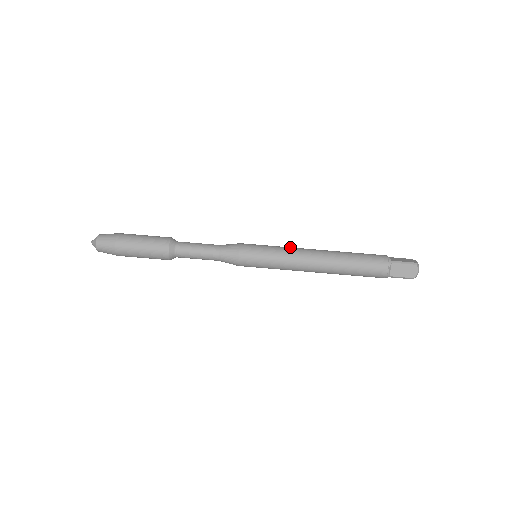
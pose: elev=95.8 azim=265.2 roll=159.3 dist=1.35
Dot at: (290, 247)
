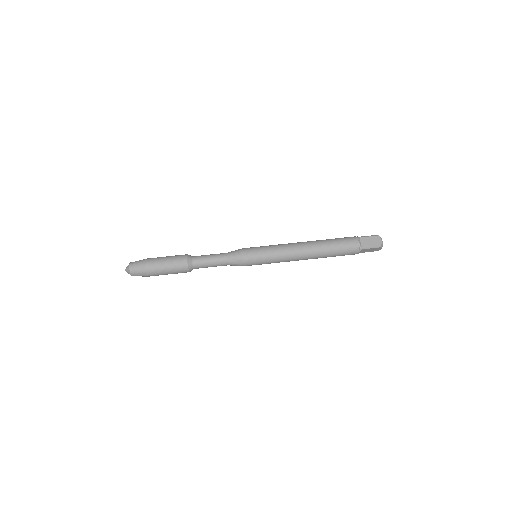
Dot at: occluded
